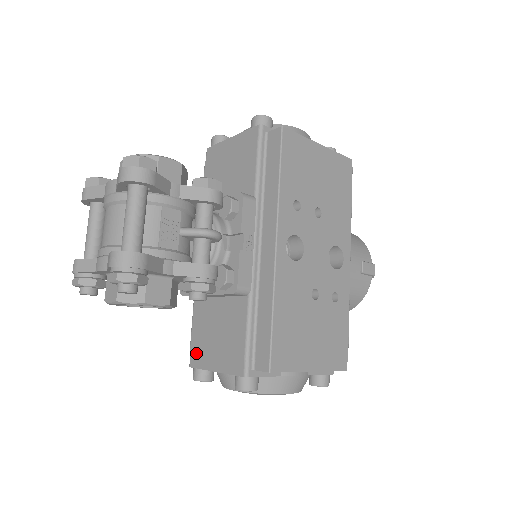
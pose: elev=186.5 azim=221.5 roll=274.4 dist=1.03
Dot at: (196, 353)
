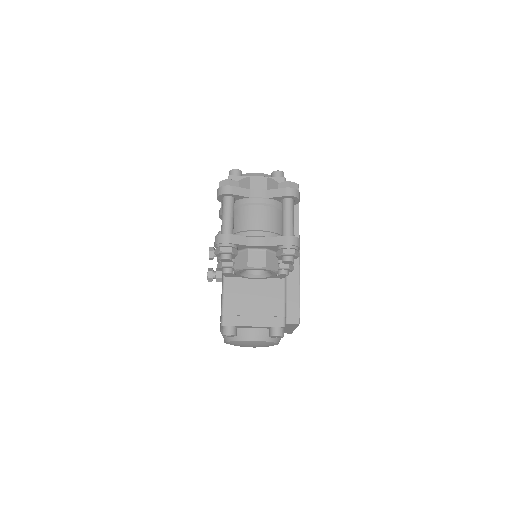
Dot at: (231, 315)
